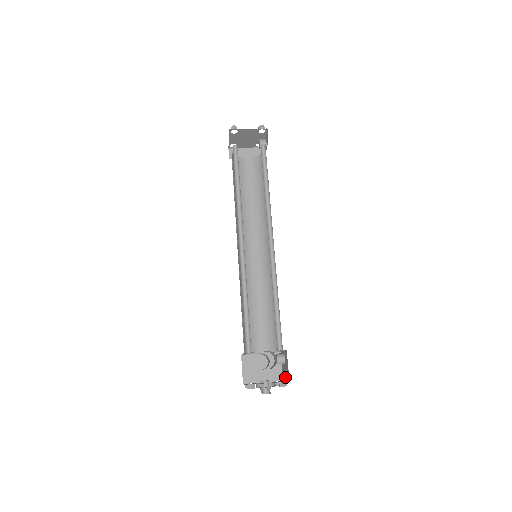
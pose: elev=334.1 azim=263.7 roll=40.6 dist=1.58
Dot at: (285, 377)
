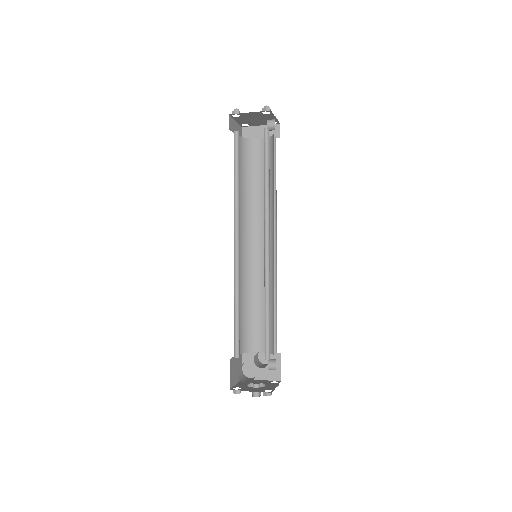
Dot at: occluded
